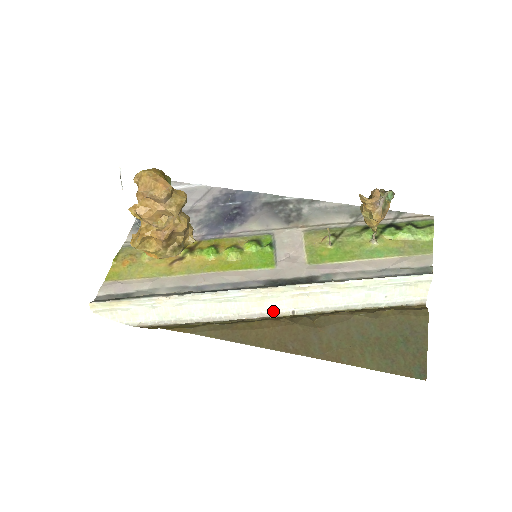
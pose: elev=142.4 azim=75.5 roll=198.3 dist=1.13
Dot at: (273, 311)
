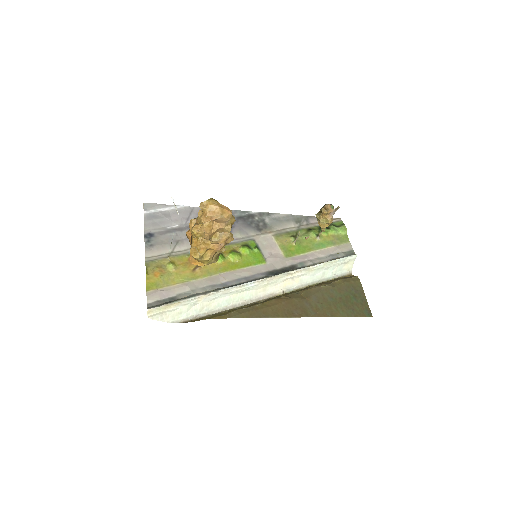
Dot at: (271, 293)
